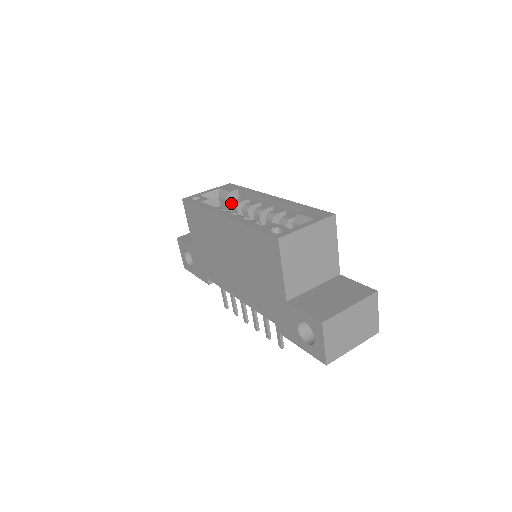
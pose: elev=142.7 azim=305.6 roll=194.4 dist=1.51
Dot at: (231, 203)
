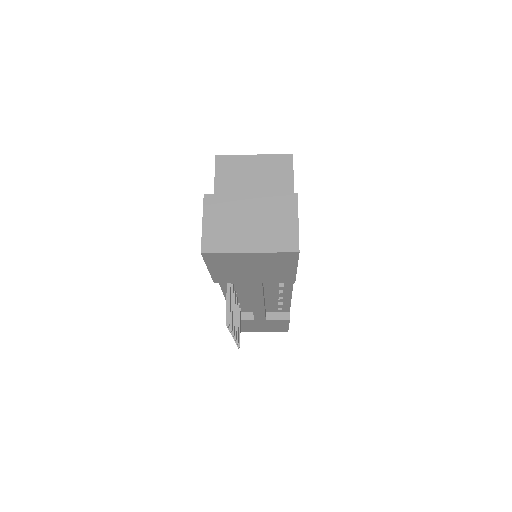
Dot at: occluded
